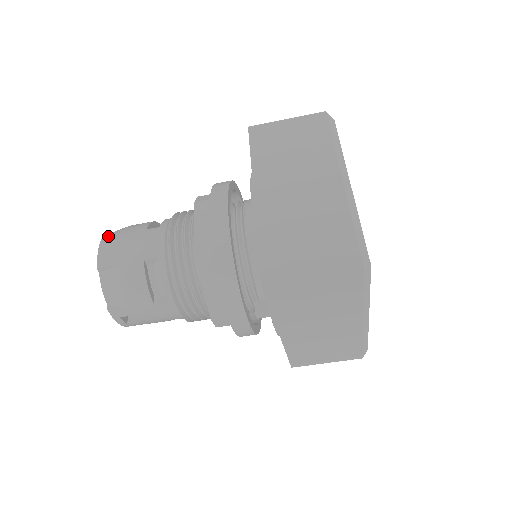
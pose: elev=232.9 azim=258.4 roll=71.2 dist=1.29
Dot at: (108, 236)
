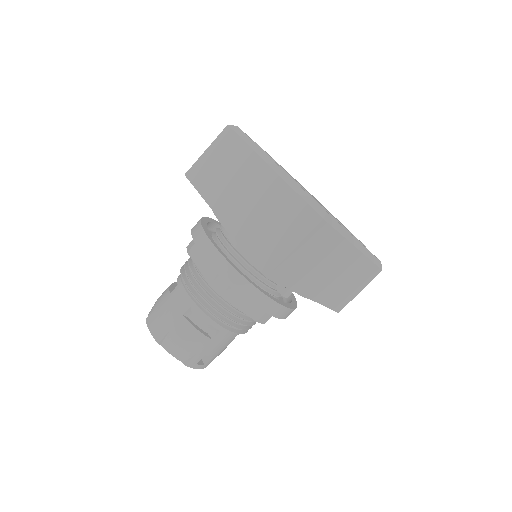
Dot at: (149, 317)
